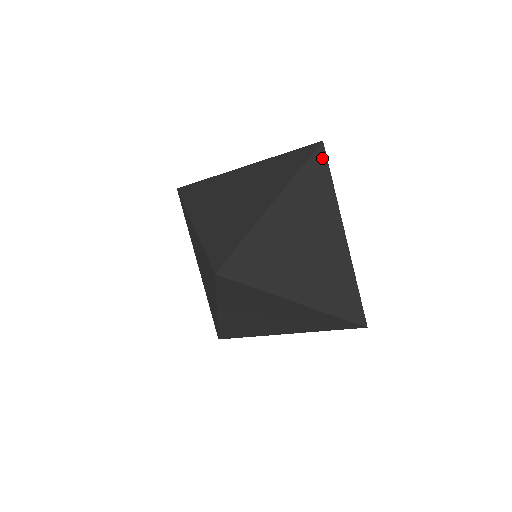
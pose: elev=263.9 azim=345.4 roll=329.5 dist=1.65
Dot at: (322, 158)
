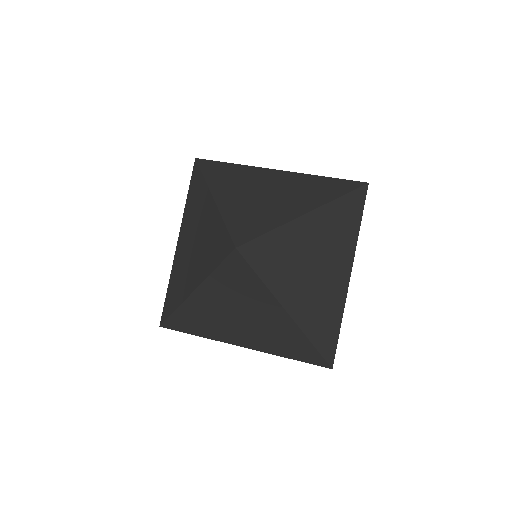
Dot at: (207, 162)
